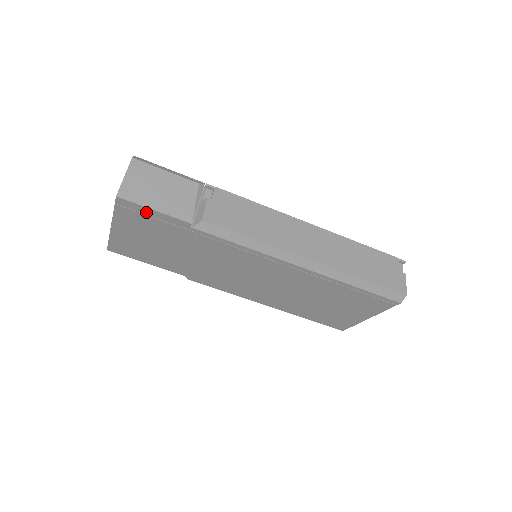
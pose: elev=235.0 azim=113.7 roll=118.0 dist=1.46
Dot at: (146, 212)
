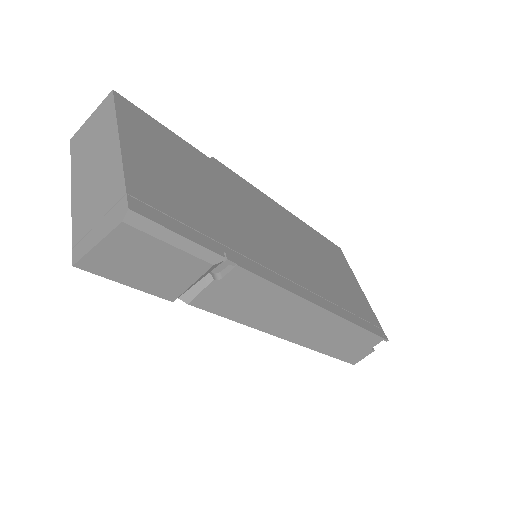
Dot at: occluded
